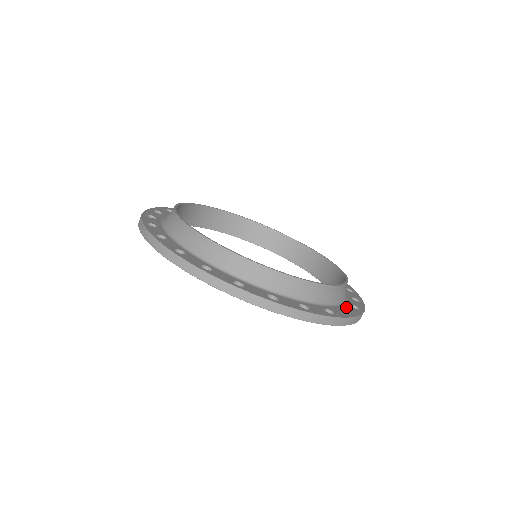
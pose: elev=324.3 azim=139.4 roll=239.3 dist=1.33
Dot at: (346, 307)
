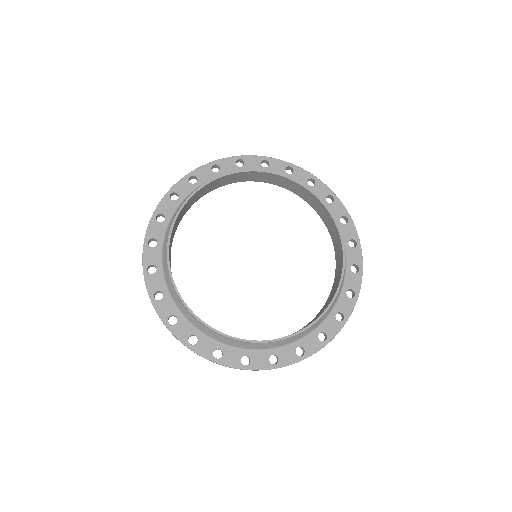
Dot at: (326, 326)
